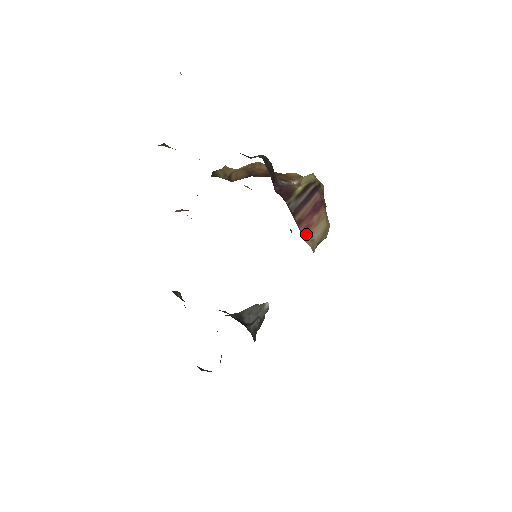
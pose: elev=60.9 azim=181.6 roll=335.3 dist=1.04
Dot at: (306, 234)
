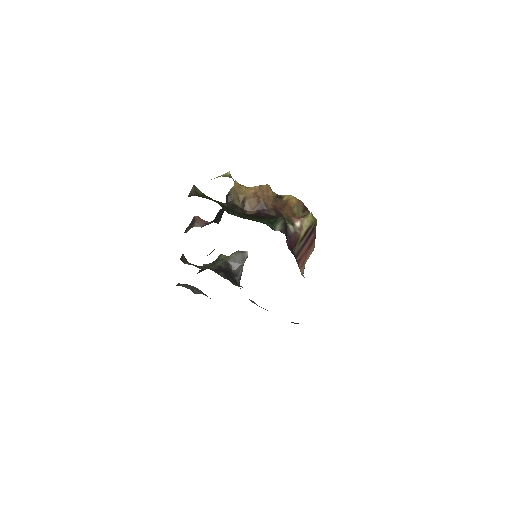
Dot at: (302, 267)
